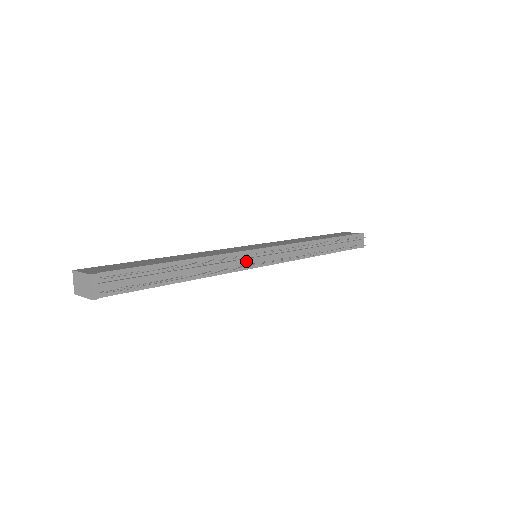
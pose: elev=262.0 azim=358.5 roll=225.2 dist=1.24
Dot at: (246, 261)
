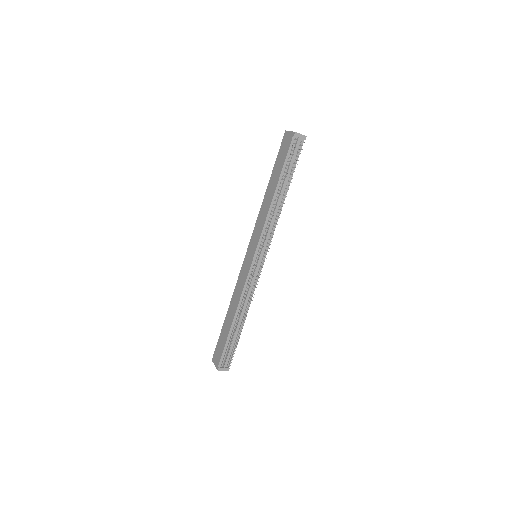
Dot at: (254, 277)
